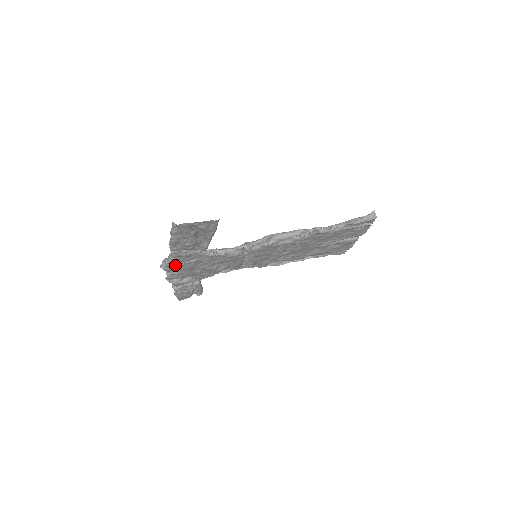
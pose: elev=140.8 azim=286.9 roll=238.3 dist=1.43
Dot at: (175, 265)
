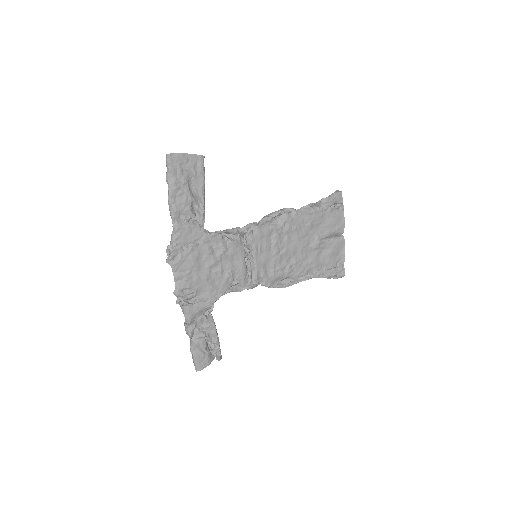
Dot at: (179, 252)
